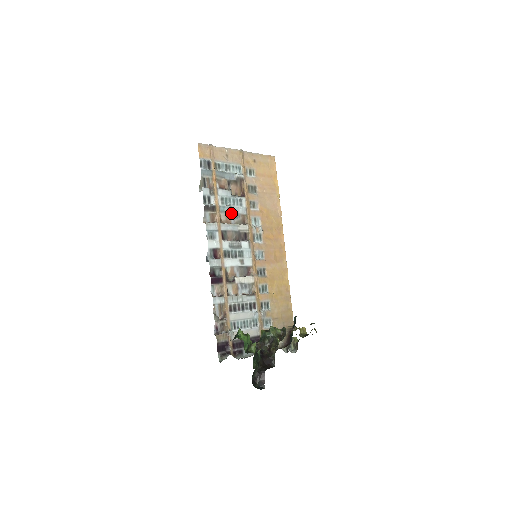
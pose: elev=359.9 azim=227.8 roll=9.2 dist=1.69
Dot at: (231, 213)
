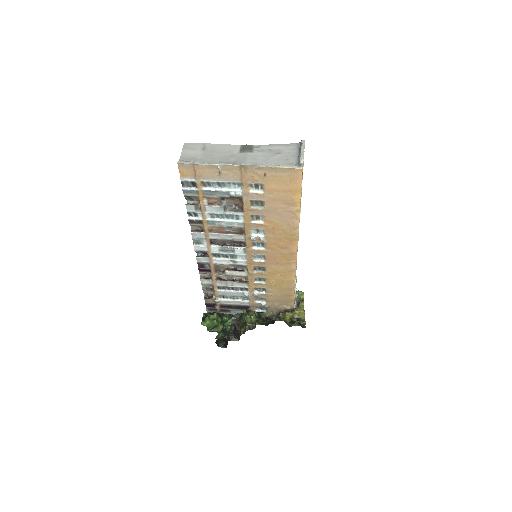
Dot at: (223, 225)
